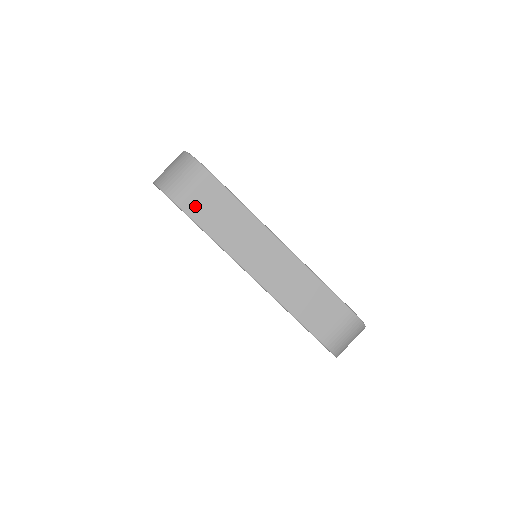
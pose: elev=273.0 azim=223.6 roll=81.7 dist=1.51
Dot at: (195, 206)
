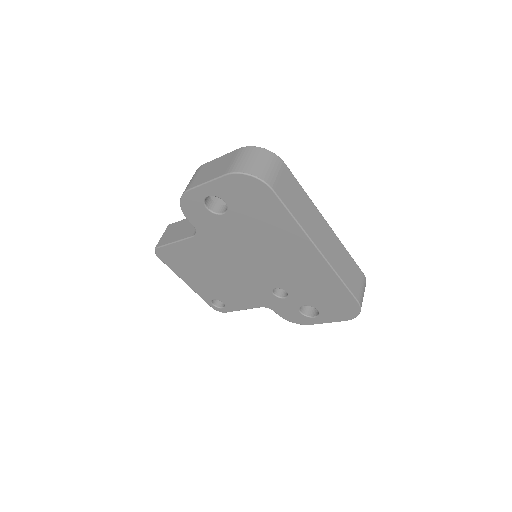
Dot at: (283, 191)
